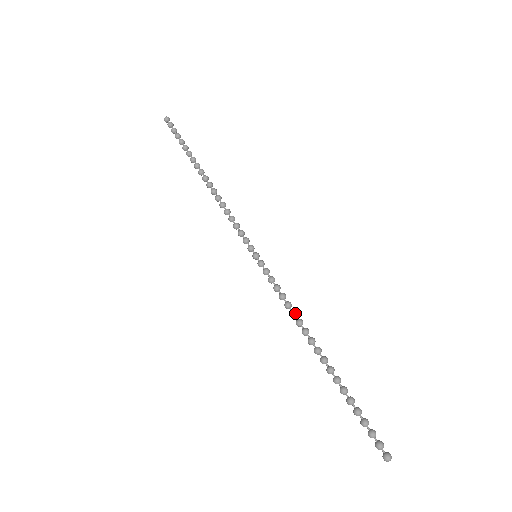
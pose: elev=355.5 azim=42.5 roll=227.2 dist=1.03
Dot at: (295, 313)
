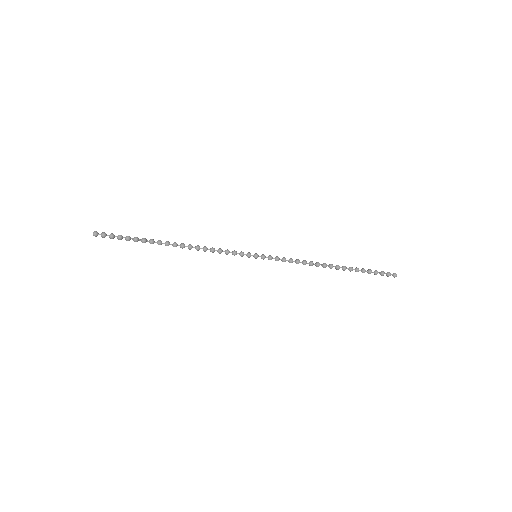
Dot at: (306, 261)
